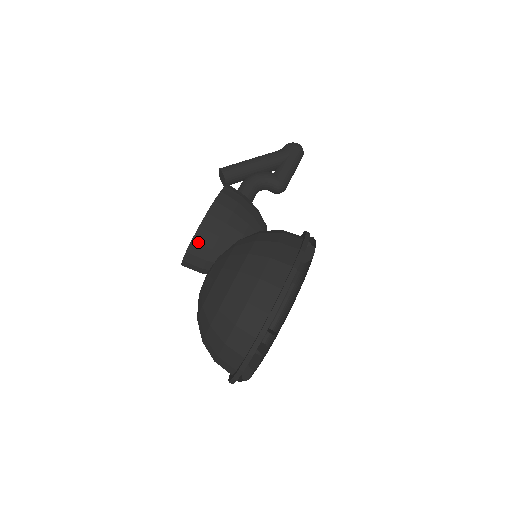
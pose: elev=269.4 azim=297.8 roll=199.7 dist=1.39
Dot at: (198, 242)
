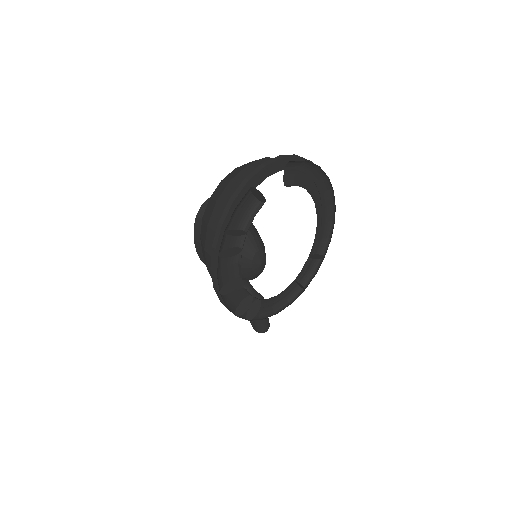
Dot at: occluded
